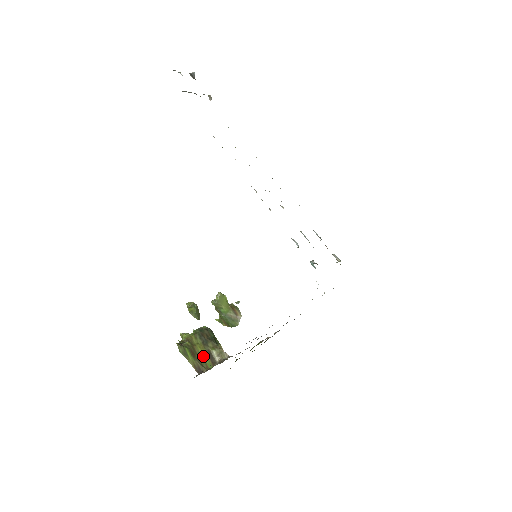
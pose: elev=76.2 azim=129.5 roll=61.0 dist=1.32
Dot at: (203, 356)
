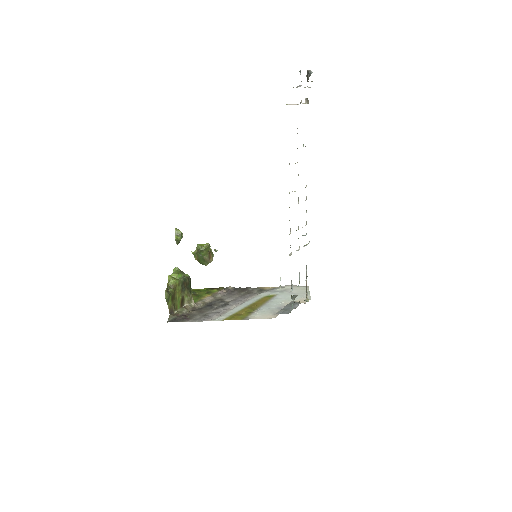
Dot at: (178, 300)
